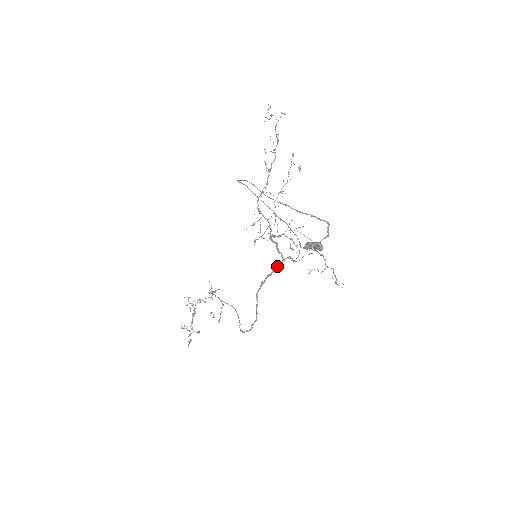
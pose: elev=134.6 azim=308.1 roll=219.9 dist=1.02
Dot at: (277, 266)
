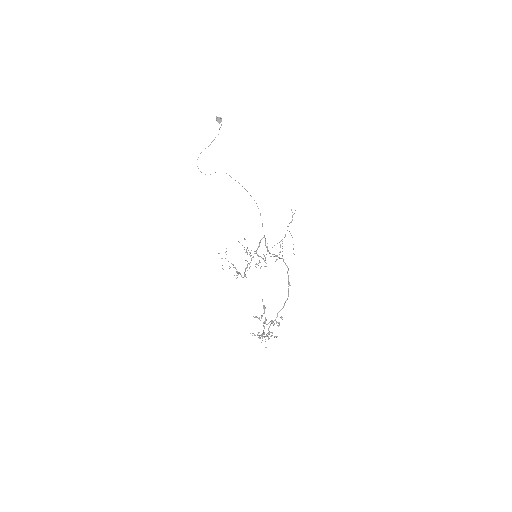
Dot at: occluded
